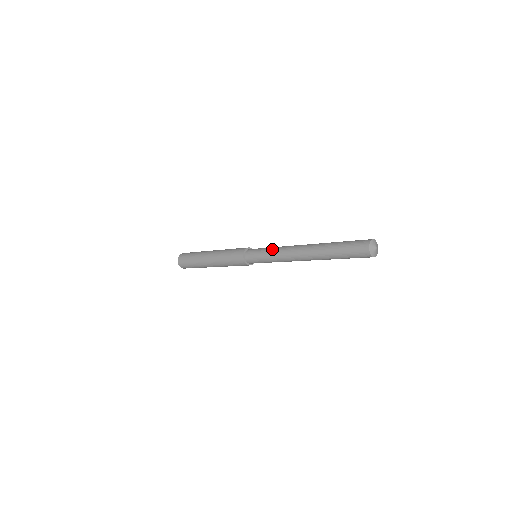
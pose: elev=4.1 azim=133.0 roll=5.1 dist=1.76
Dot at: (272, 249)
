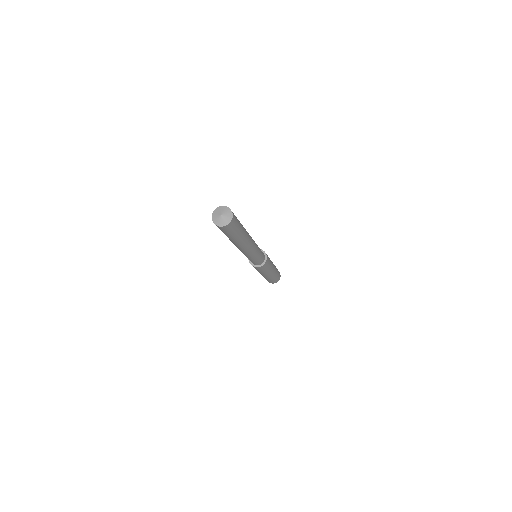
Dot at: occluded
